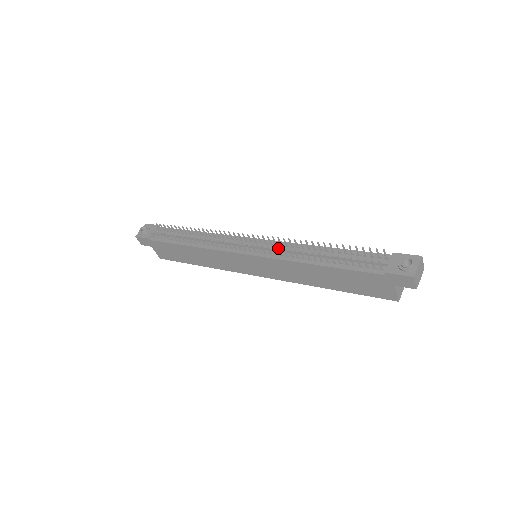
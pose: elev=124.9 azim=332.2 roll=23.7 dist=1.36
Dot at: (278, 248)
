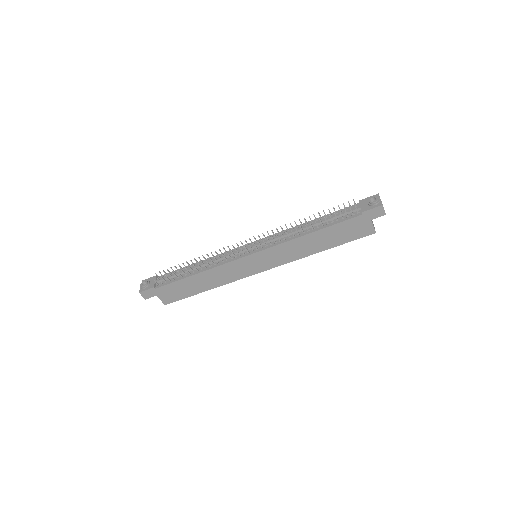
Dot at: (277, 235)
